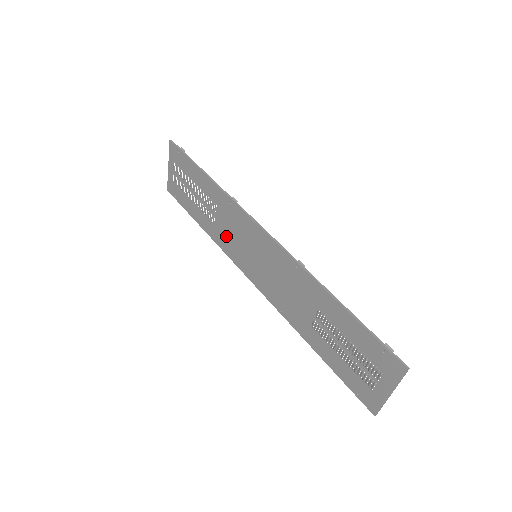
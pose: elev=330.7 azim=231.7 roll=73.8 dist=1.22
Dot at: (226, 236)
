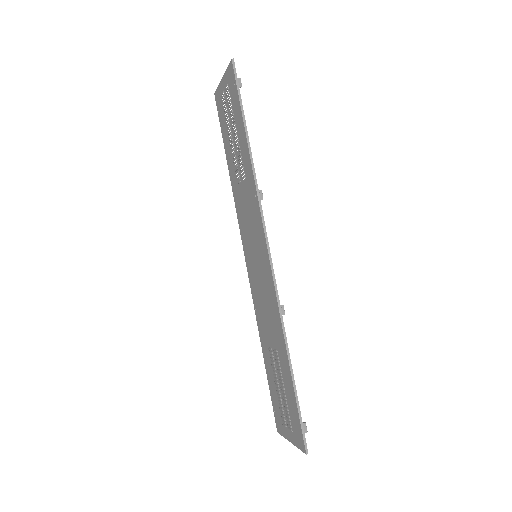
Dot at: (242, 208)
